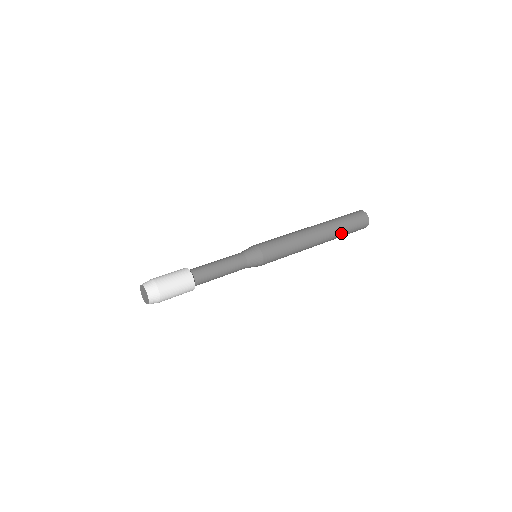
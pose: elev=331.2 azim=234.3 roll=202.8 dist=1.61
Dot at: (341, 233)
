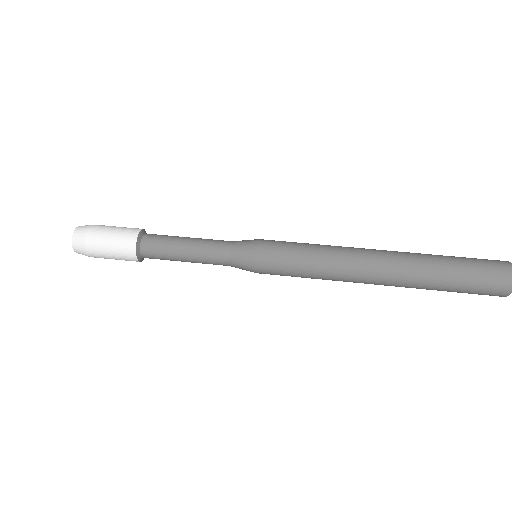
Dot at: (436, 274)
